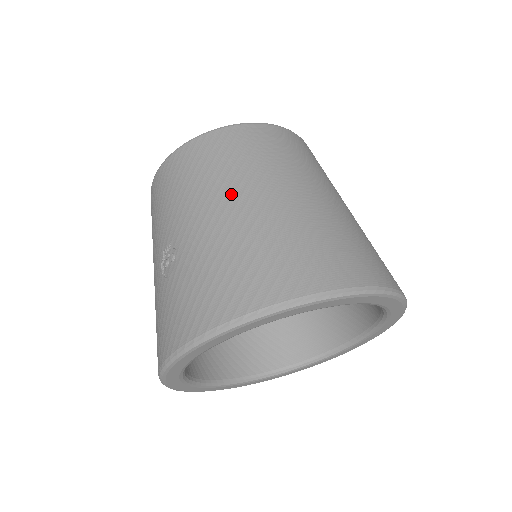
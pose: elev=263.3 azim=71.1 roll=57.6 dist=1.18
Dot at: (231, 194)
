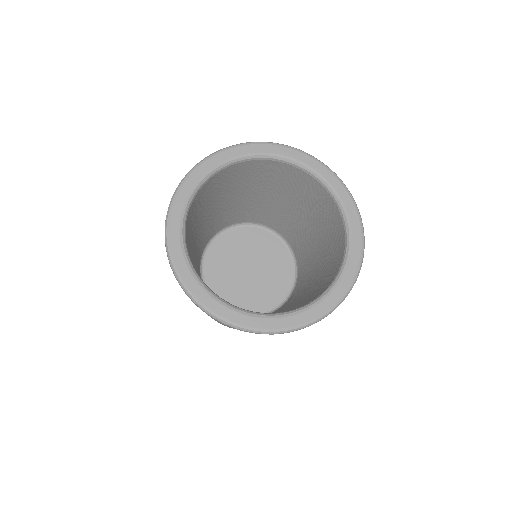
Dot at: occluded
